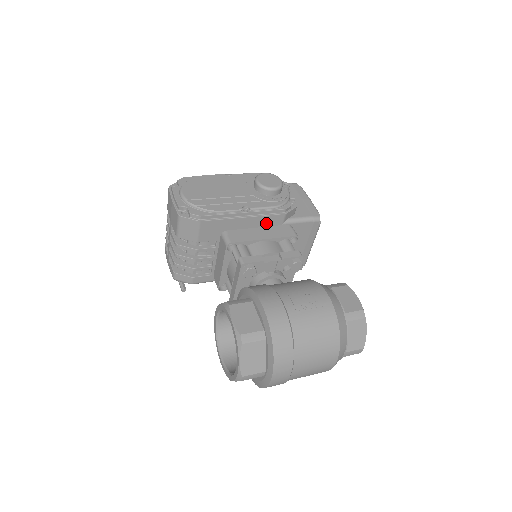
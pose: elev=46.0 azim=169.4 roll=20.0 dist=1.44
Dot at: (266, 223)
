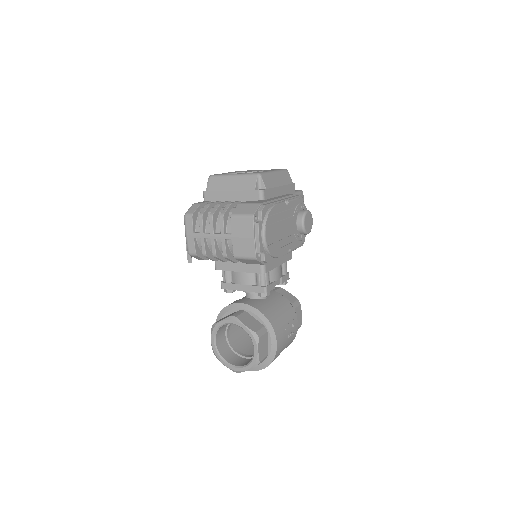
Dot at: occluded
